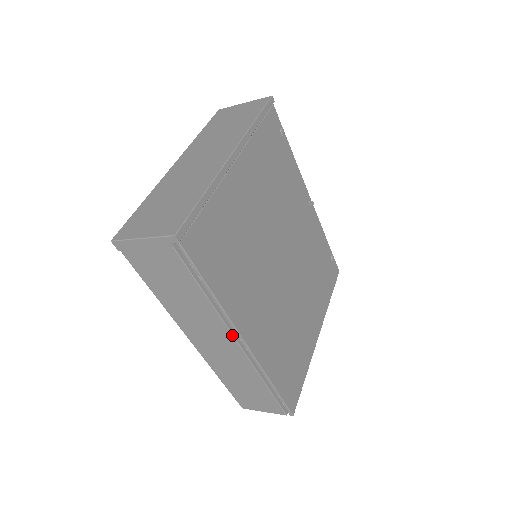
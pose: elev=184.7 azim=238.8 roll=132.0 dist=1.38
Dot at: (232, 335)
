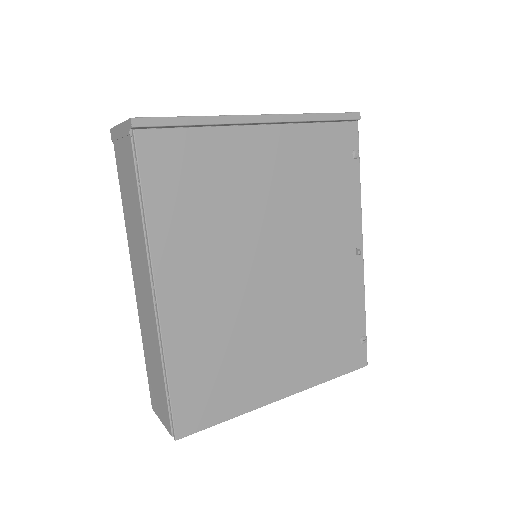
Dot at: (150, 277)
